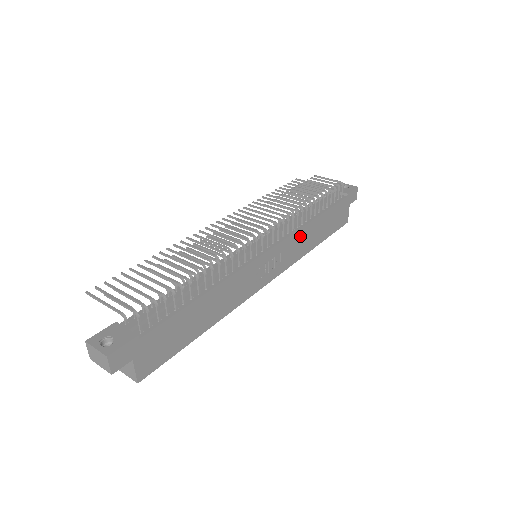
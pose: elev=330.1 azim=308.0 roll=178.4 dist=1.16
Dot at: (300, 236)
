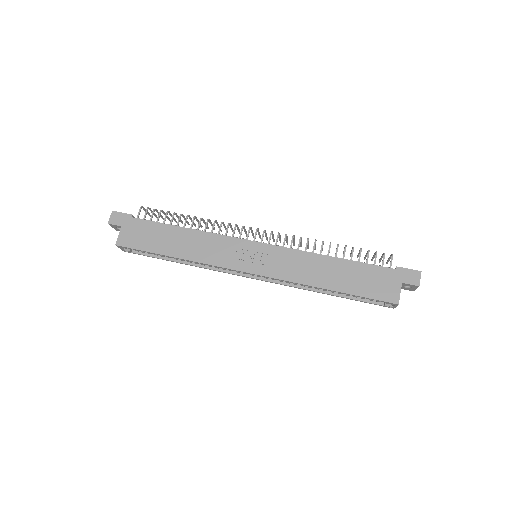
Dot at: (303, 259)
